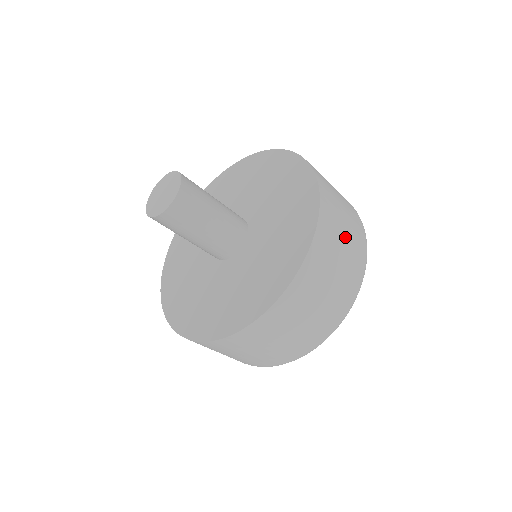
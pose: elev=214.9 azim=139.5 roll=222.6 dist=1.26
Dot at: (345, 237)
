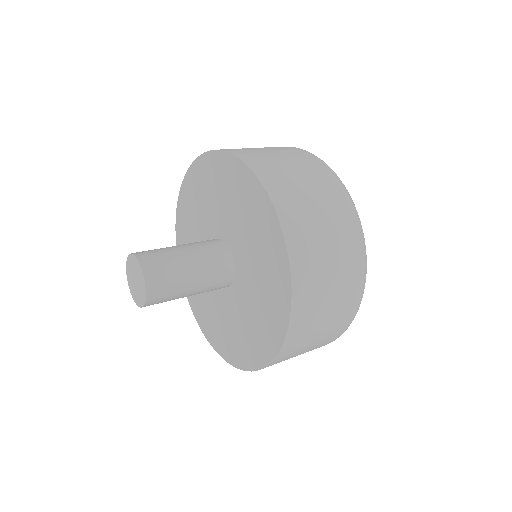
Dot at: (319, 334)
